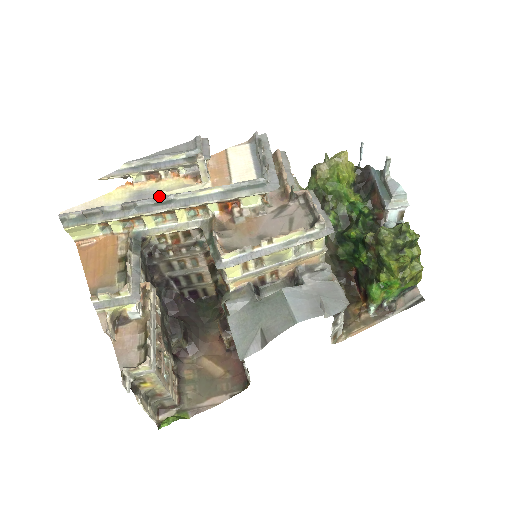
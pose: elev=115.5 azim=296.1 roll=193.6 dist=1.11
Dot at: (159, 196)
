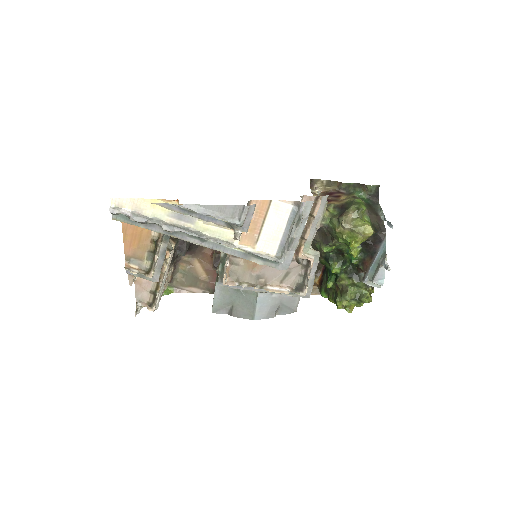
Dot at: (195, 234)
